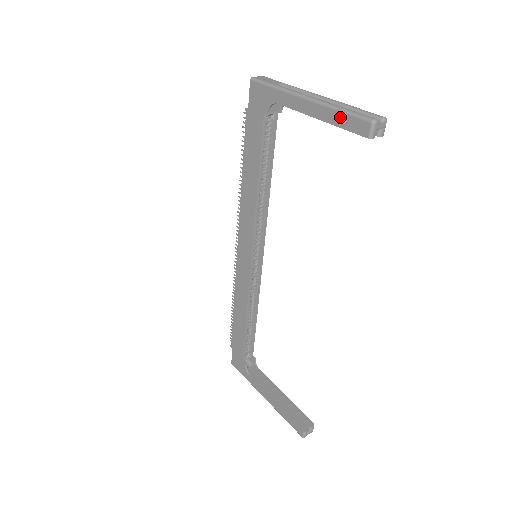
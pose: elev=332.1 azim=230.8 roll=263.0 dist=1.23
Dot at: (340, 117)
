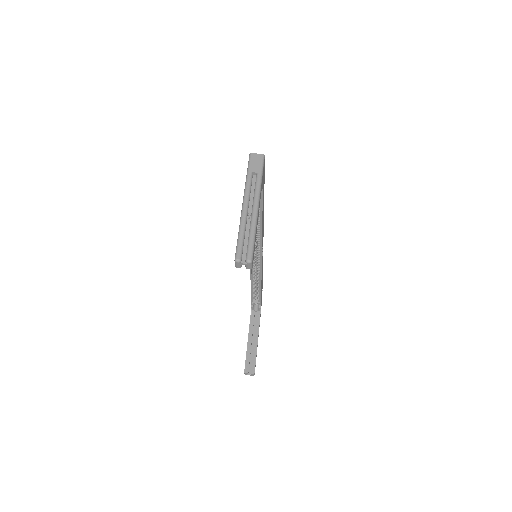
Dot at: (238, 237)
